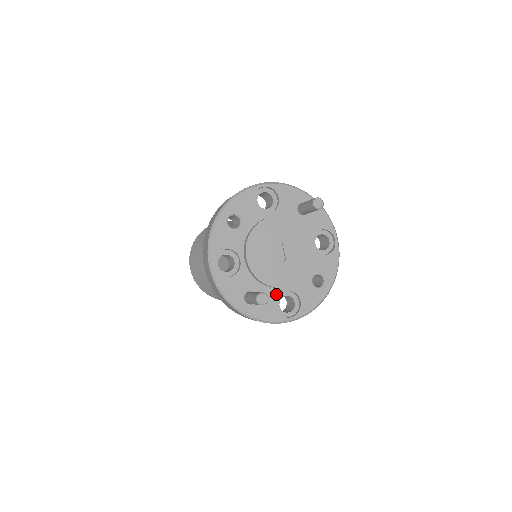
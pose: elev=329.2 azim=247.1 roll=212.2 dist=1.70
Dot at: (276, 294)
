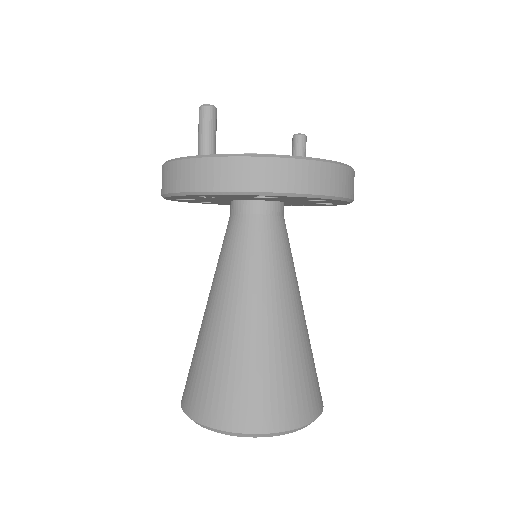
Dot at: occluded
